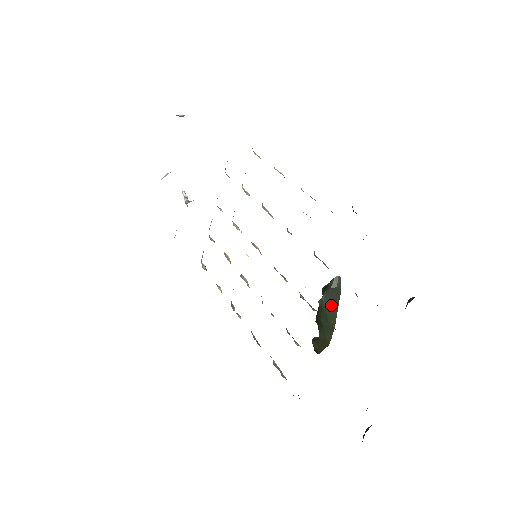
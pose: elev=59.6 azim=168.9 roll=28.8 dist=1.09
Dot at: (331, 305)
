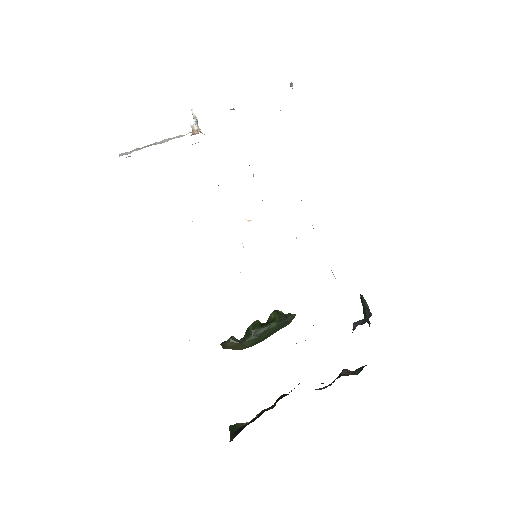
Dot at: (276, 329)
